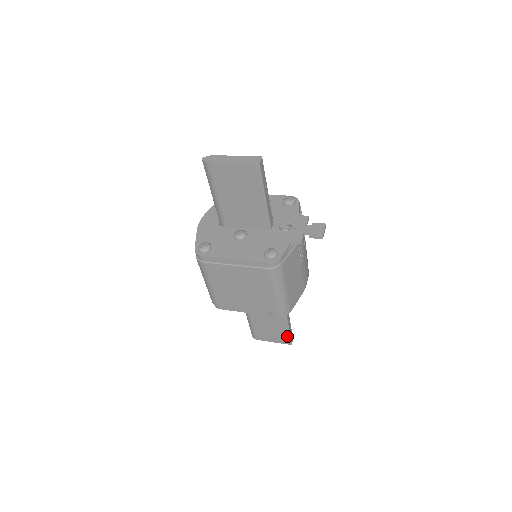
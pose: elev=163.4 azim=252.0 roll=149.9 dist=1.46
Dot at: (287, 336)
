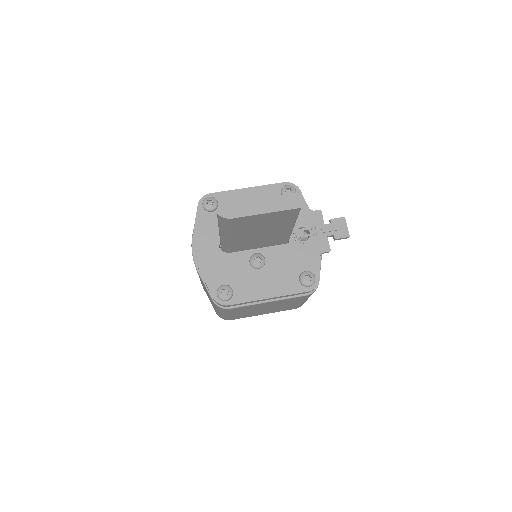
Dot at: occluded
